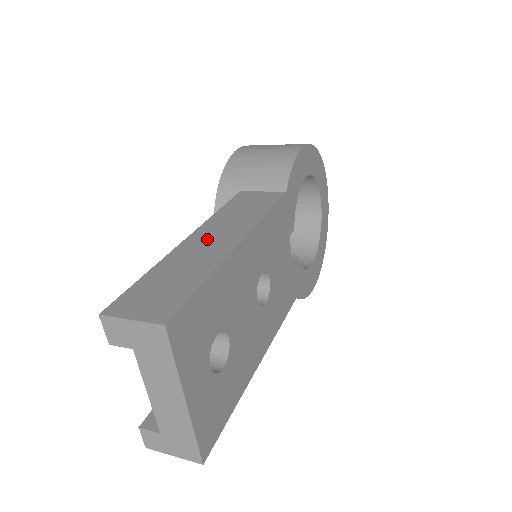
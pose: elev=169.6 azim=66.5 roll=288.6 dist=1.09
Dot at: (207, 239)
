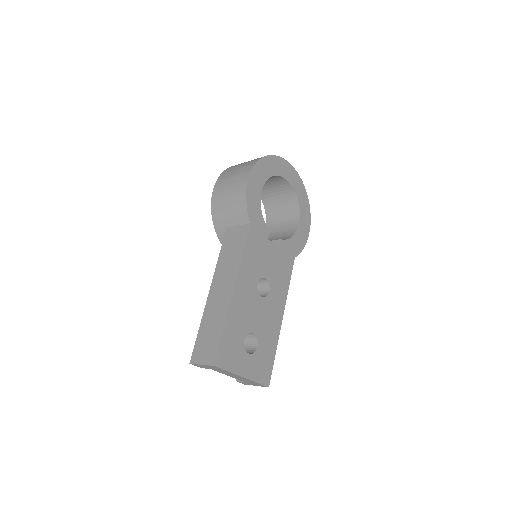
Dot at: (218, 291)
